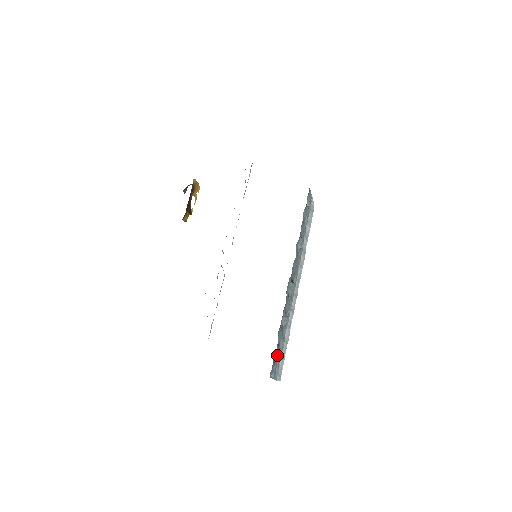
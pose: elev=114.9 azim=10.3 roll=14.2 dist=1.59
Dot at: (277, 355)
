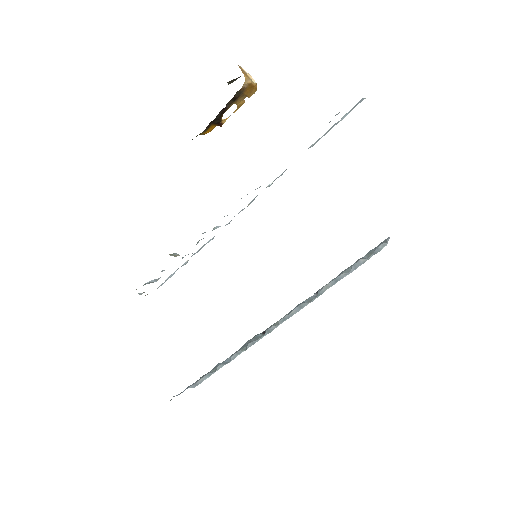
Dot at: (196, 381)
